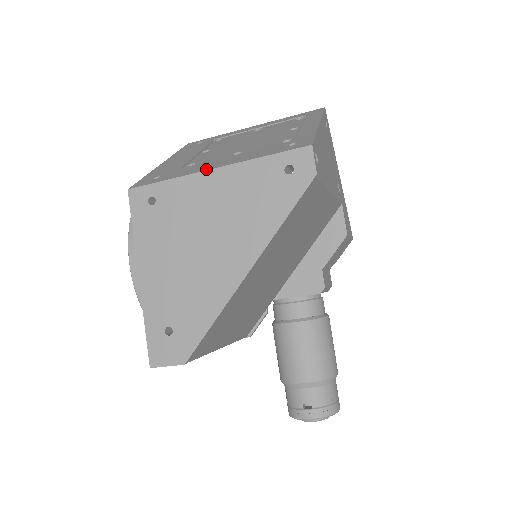
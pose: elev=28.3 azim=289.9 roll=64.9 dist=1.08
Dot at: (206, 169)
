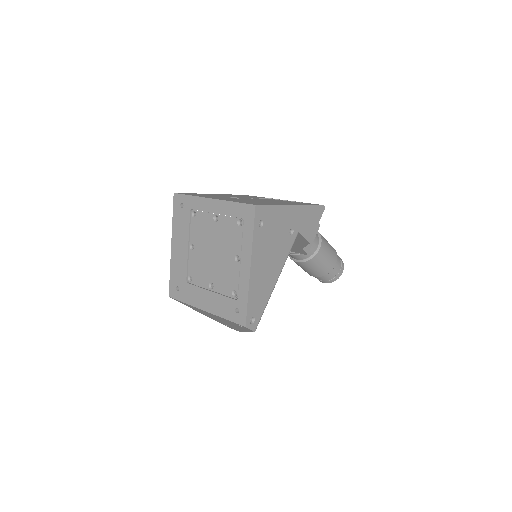
Dot at: (200, 308)
